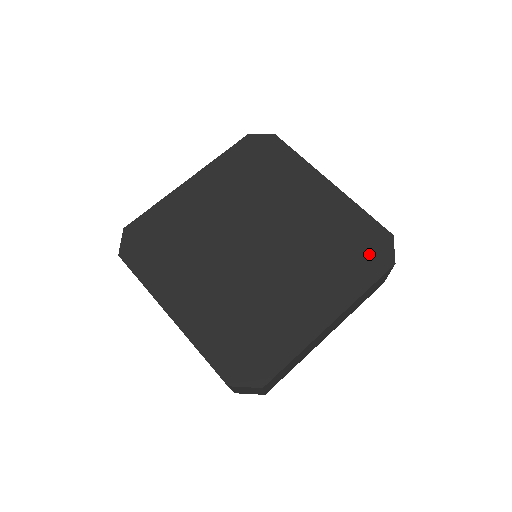
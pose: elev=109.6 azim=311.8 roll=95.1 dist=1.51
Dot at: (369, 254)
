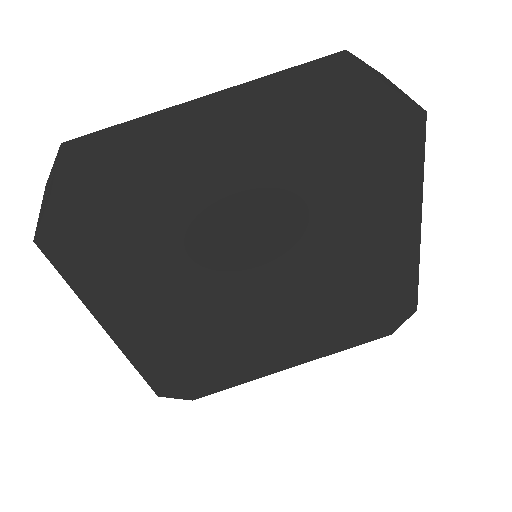
Dot at: (378, 322)
